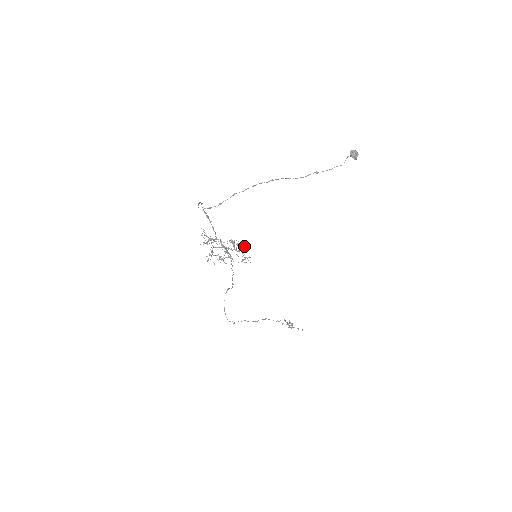
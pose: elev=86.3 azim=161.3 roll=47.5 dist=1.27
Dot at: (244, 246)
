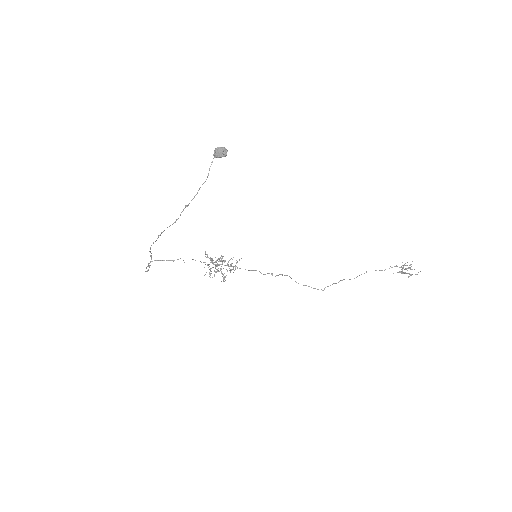
Dot at: occluded
